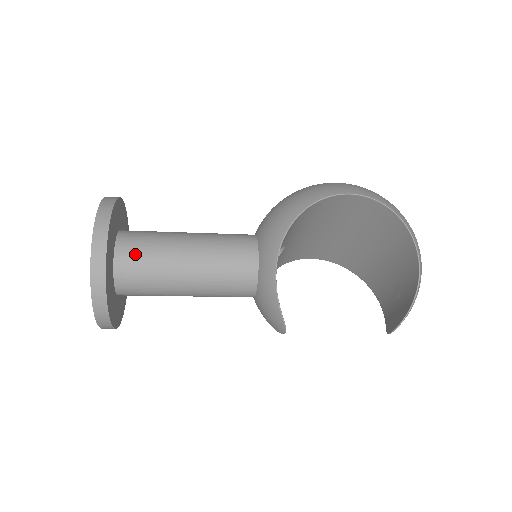
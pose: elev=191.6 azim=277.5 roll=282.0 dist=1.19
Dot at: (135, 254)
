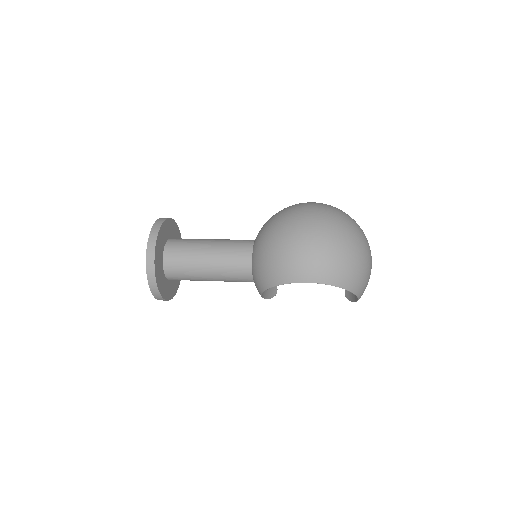
Dot at: (177, 277)
